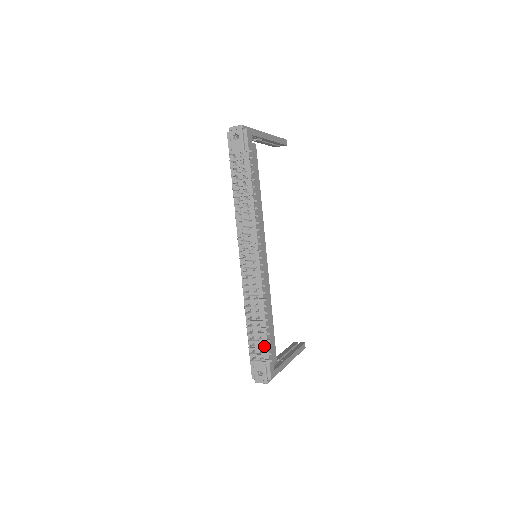
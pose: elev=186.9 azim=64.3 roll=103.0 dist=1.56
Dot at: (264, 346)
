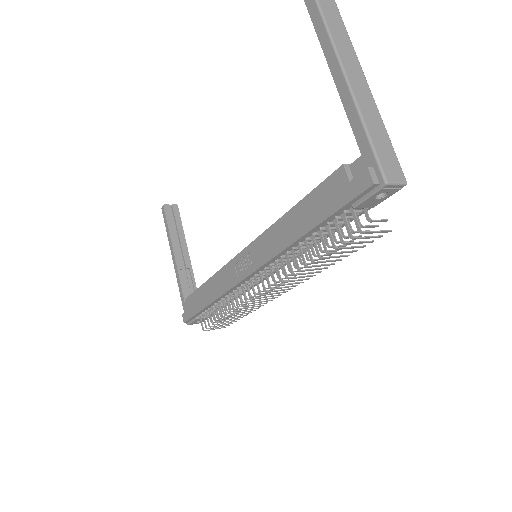
Dot at: occluded
